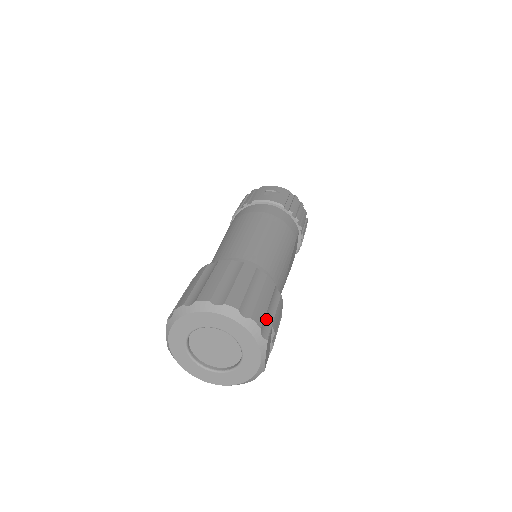
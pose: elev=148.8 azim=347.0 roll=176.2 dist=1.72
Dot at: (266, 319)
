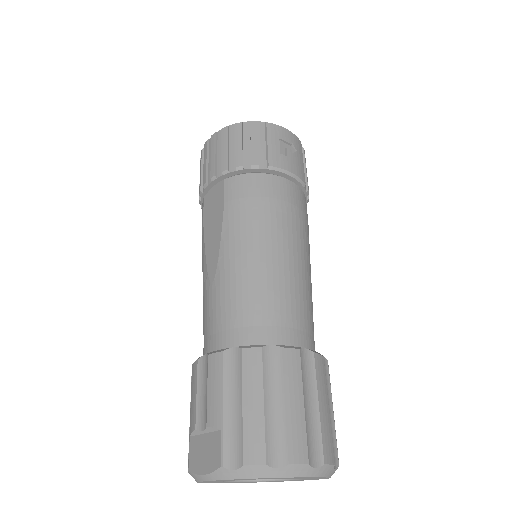
Dot at: occluded
